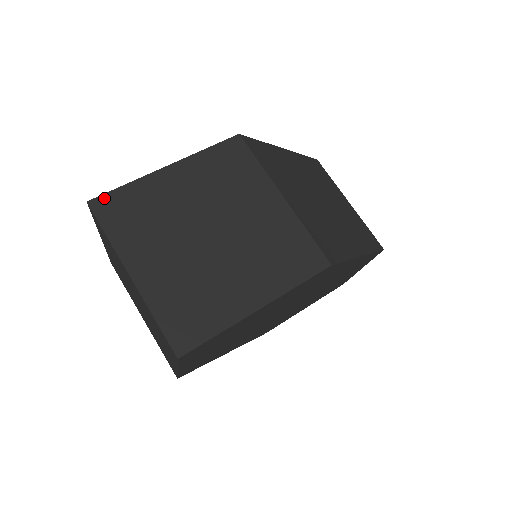
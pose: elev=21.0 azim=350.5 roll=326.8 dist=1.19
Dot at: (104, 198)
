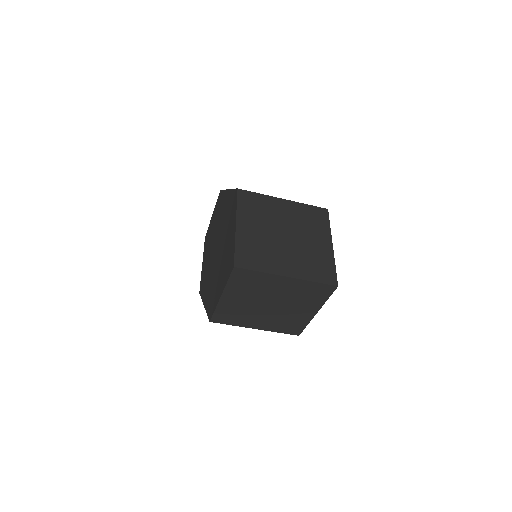
Dot at: (237, 259)
